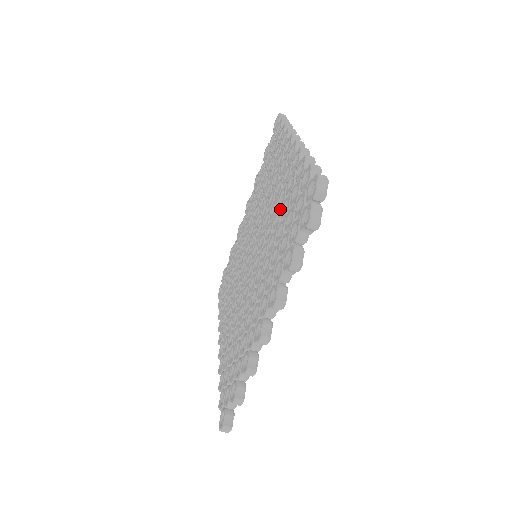
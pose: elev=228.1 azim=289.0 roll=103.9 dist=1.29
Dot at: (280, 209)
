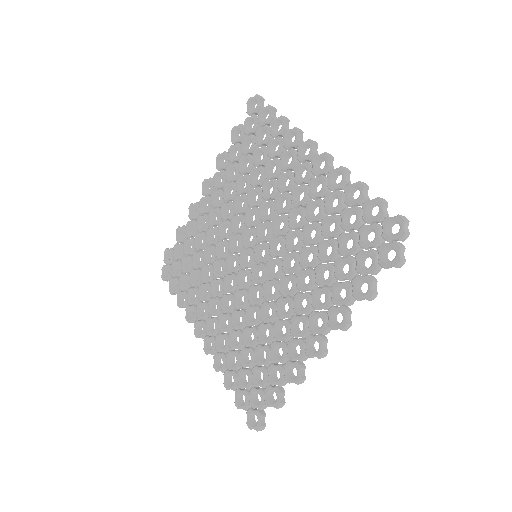
Dot at: (316, 225)
